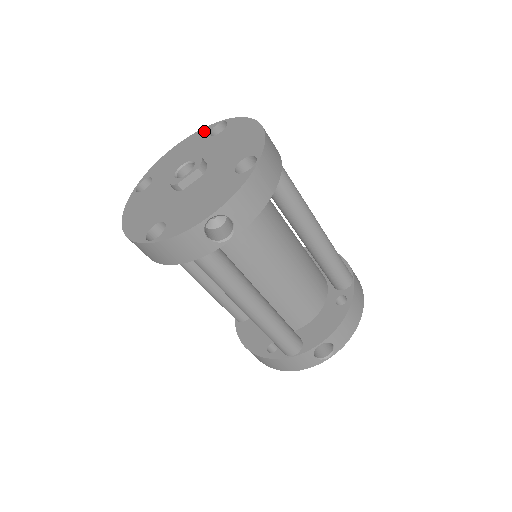
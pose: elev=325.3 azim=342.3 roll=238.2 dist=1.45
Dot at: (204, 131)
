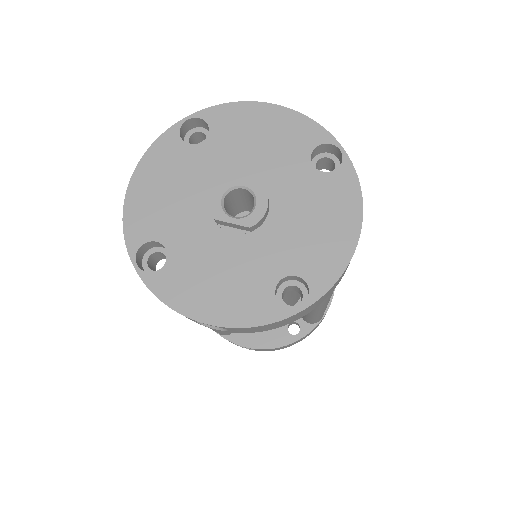
Dot at: (313, 132)
